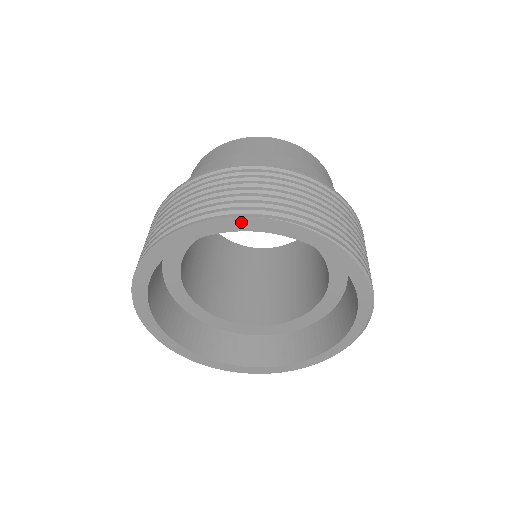
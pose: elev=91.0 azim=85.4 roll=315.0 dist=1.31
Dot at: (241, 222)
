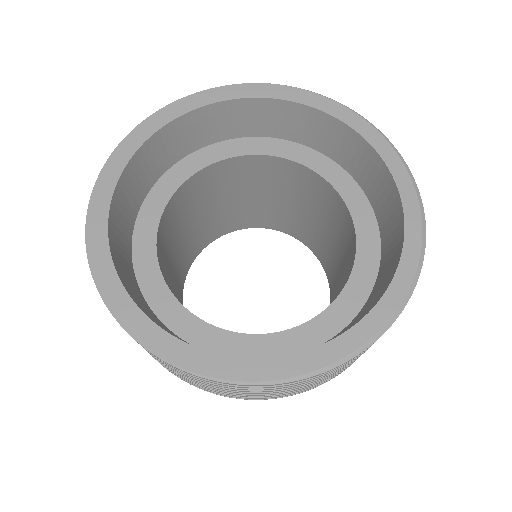
Dot at: (249, 89)
